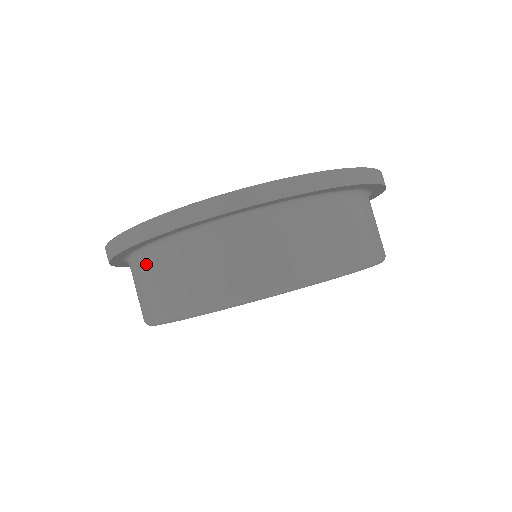
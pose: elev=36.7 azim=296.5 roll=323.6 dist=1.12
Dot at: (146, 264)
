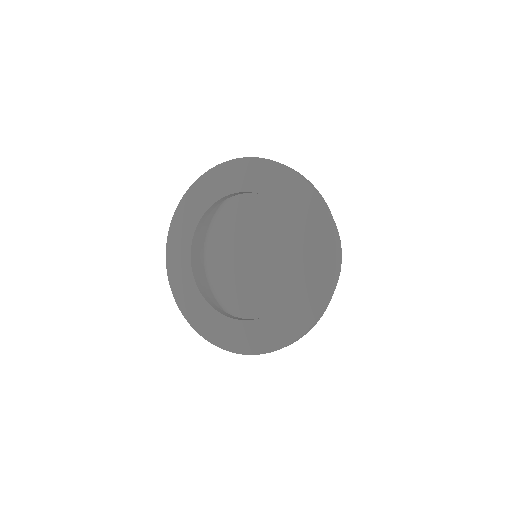
Dot at: occluded
